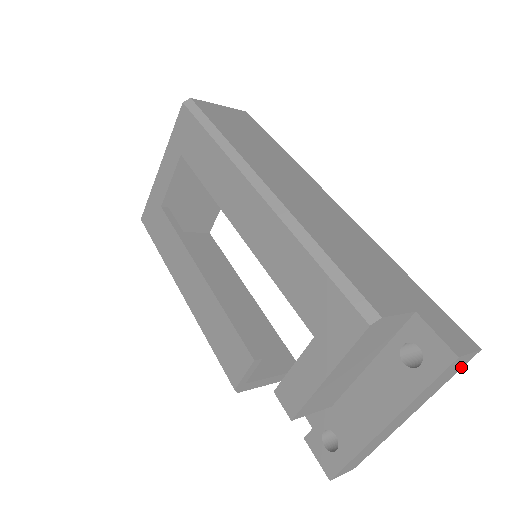
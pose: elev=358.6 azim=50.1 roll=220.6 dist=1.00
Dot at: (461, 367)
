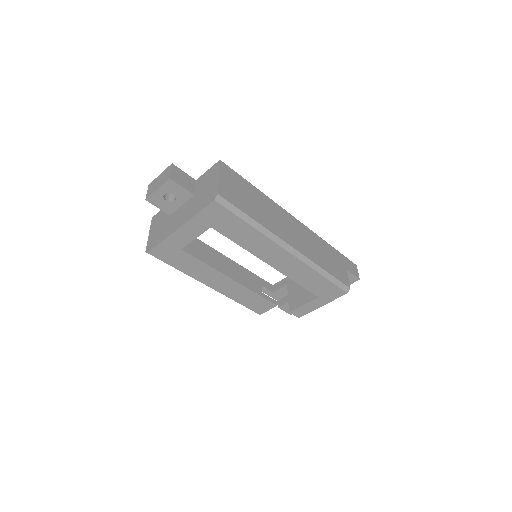
Dot at: occluded
